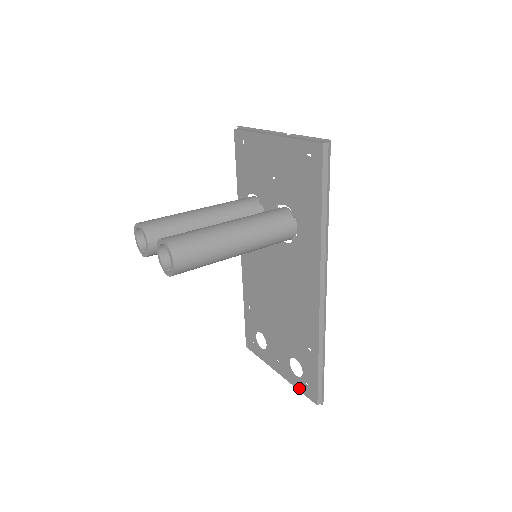
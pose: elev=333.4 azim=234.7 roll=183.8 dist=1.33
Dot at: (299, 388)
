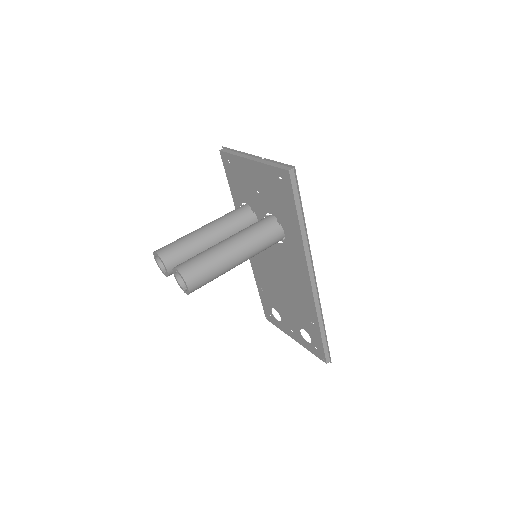
Dot at: (311, 351)
